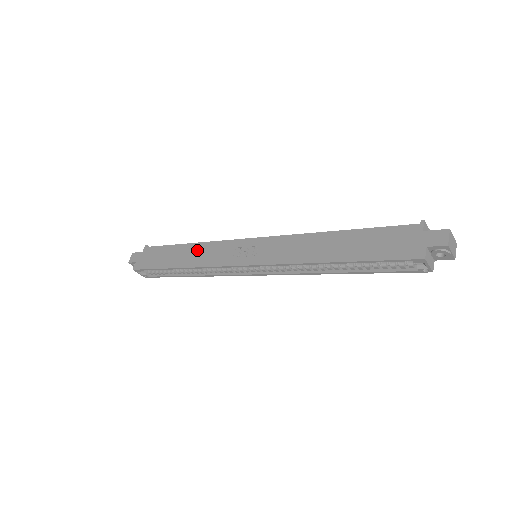
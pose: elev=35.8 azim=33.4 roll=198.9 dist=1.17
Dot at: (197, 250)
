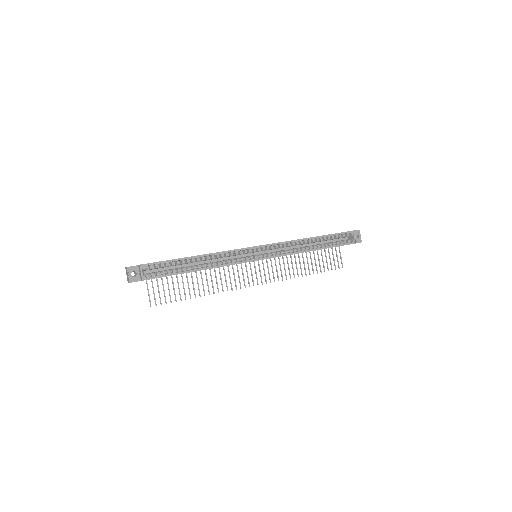
Dot at: occluded
